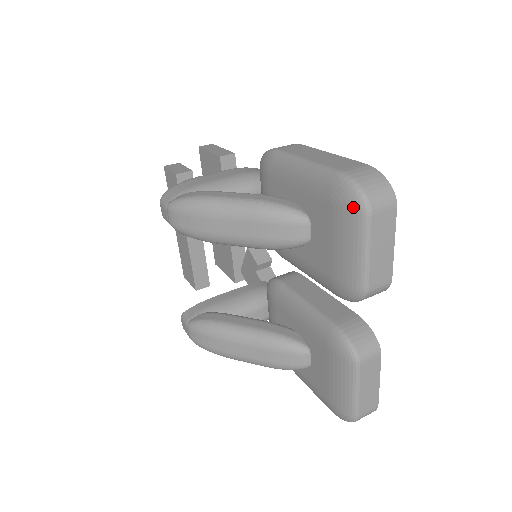
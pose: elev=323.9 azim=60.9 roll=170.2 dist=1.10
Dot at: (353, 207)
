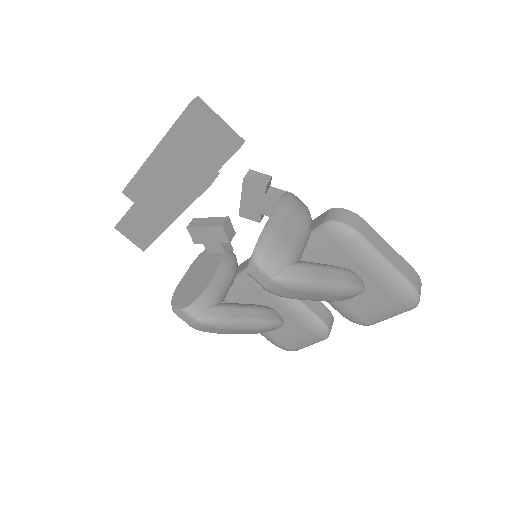
Dot at: (410, 306)
